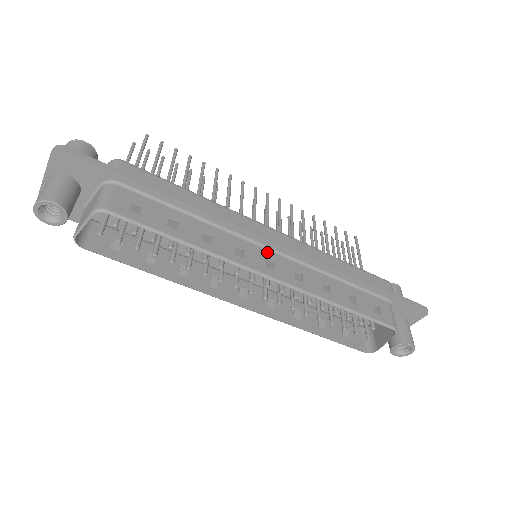
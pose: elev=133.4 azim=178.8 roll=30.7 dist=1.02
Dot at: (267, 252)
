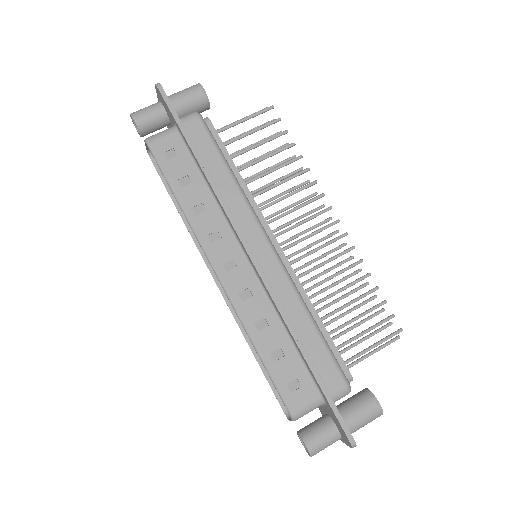
Dot at: (241, 256)
